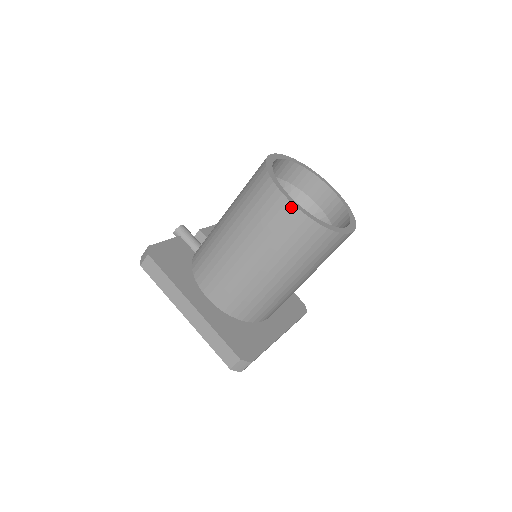
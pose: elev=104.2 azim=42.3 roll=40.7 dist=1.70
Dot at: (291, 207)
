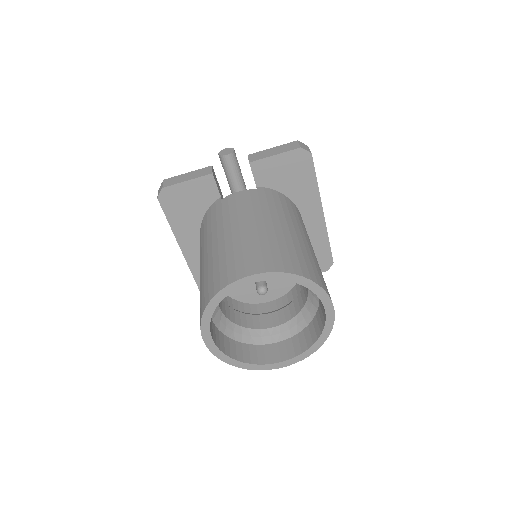
Dot at: (207, 344)
